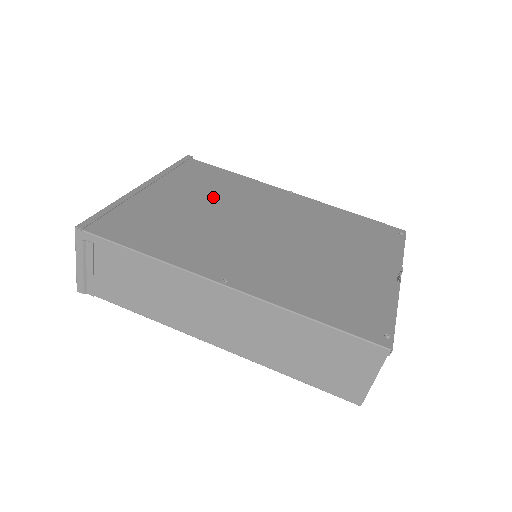
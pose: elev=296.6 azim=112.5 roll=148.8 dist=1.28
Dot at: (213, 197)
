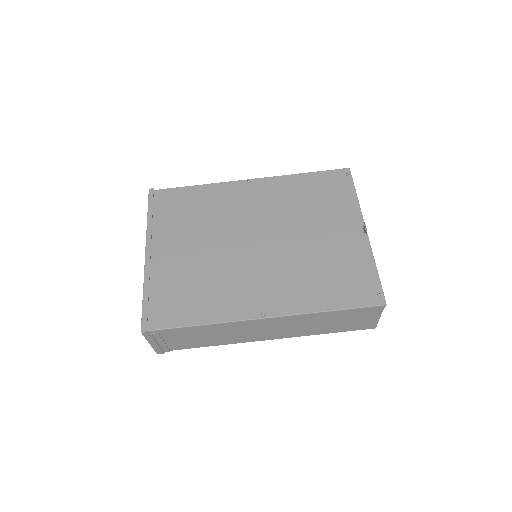
Dot at: (201, 230)
